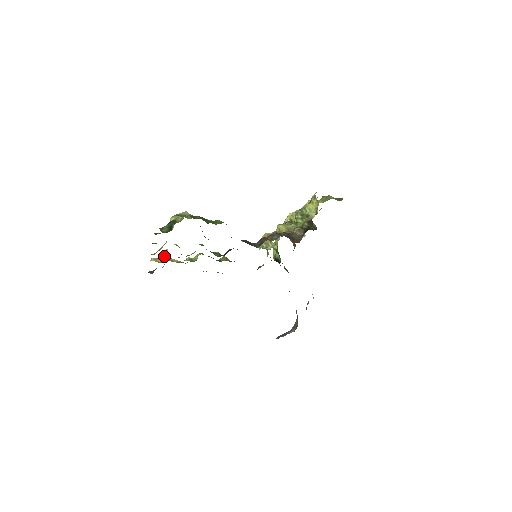
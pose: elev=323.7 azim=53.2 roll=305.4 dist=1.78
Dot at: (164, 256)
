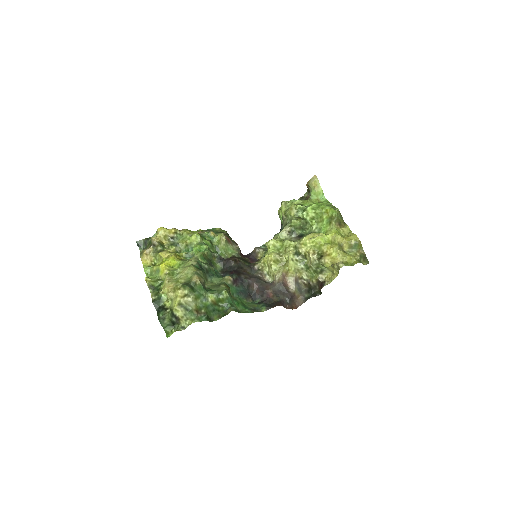
Dot at: (158, 259)
